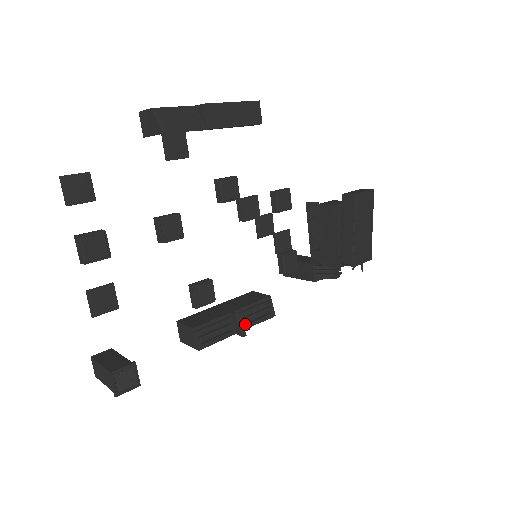
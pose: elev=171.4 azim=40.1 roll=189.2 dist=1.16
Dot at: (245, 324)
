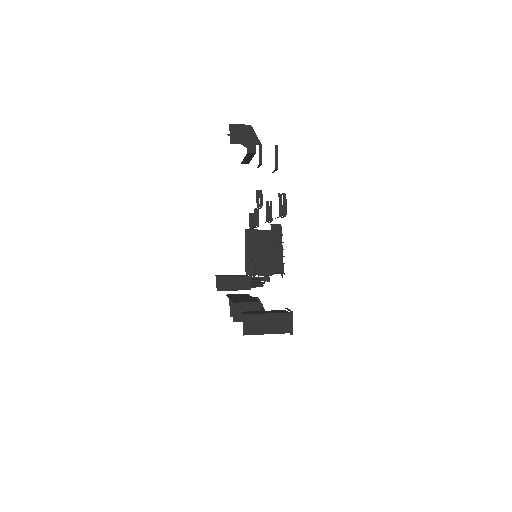
Dot at: occluded
